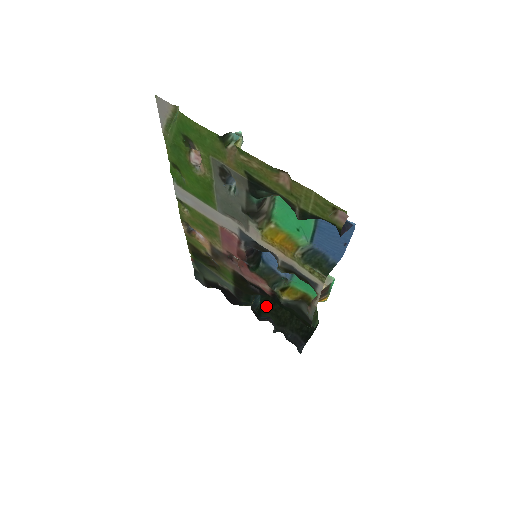
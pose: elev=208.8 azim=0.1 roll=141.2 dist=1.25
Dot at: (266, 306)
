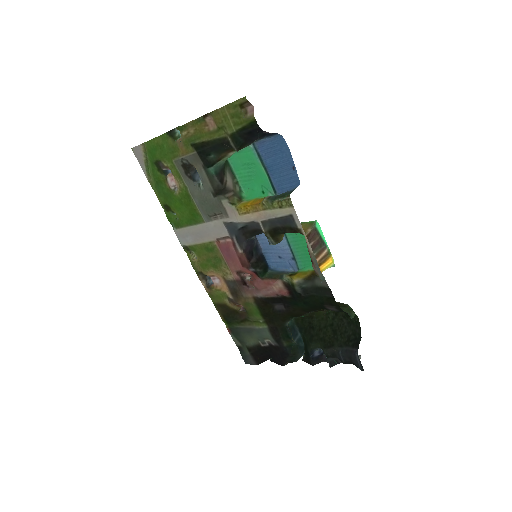
Dot at: (307, 337)
